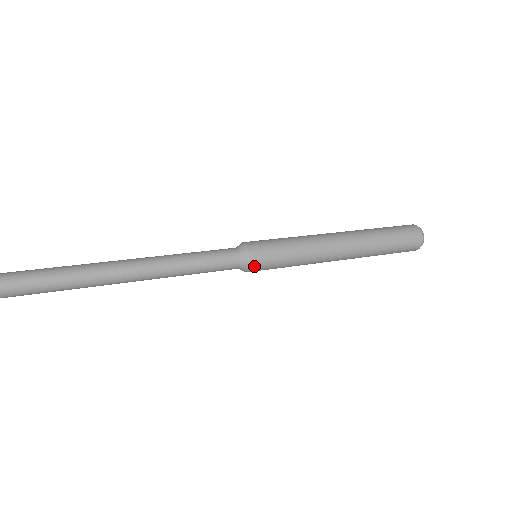
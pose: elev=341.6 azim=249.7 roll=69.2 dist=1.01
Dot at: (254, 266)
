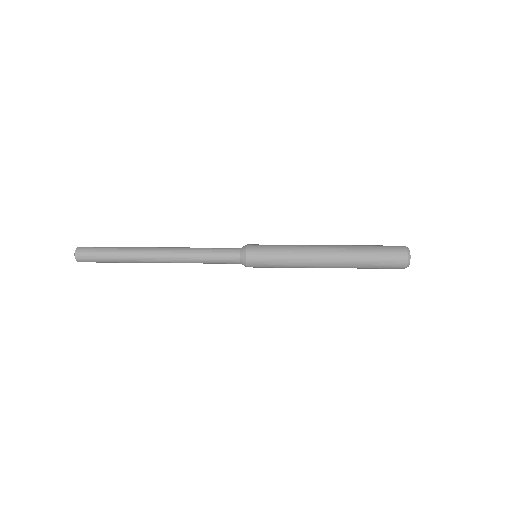
Dot at: (250, 266)
